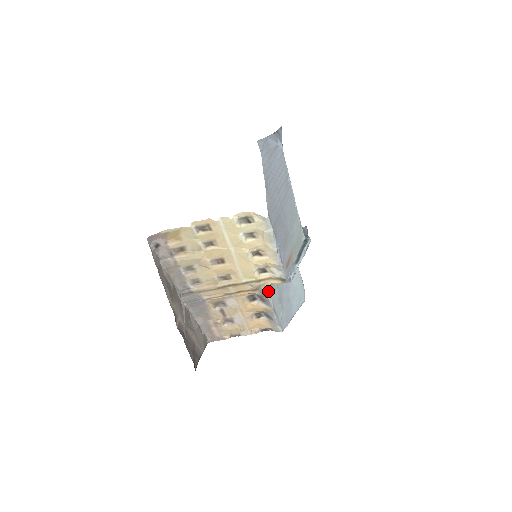
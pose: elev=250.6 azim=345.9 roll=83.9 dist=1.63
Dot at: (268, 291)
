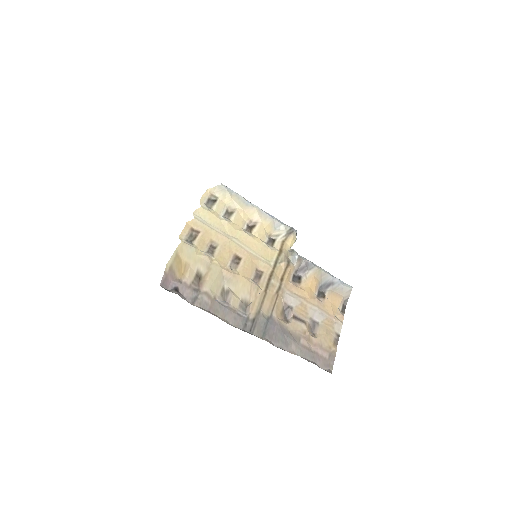
Dot at: (296, 252)
